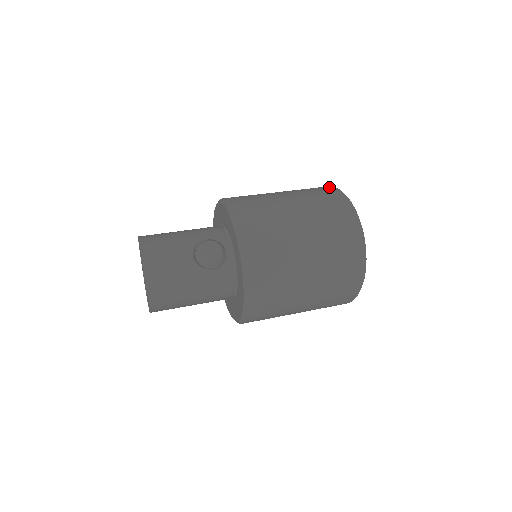
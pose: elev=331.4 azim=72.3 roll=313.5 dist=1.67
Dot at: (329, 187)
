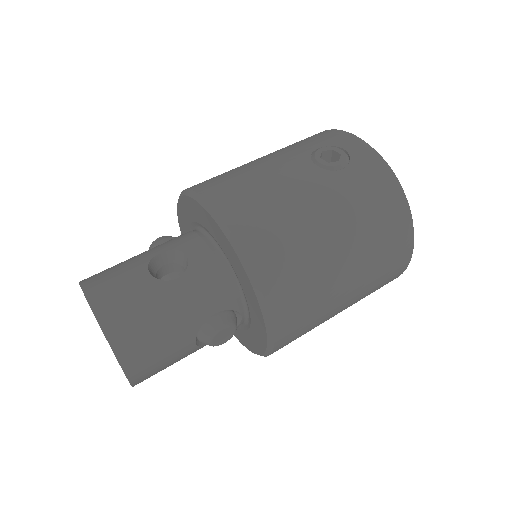
Dot at: (394, 189)
